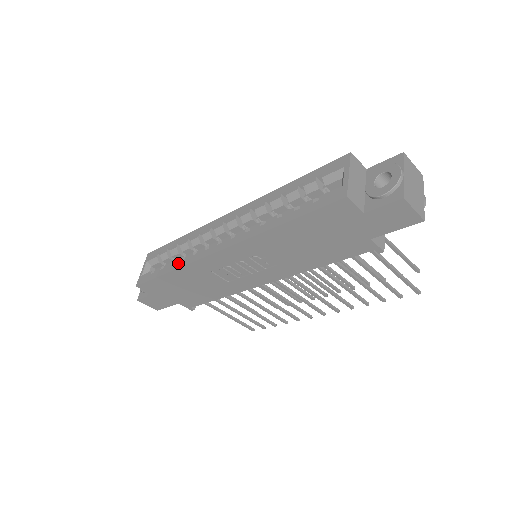
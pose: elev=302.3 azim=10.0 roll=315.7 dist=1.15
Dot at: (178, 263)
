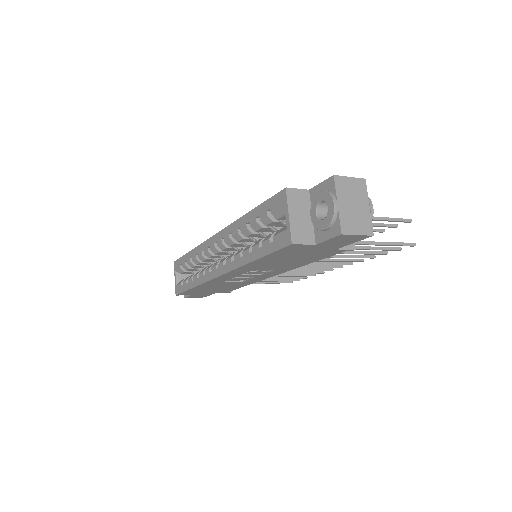
Dot at: (196, 280)
